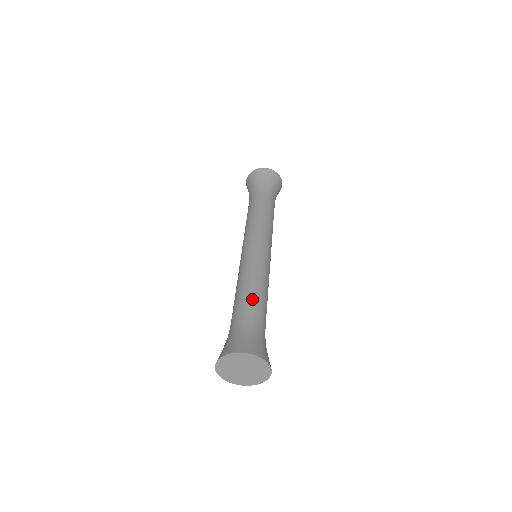
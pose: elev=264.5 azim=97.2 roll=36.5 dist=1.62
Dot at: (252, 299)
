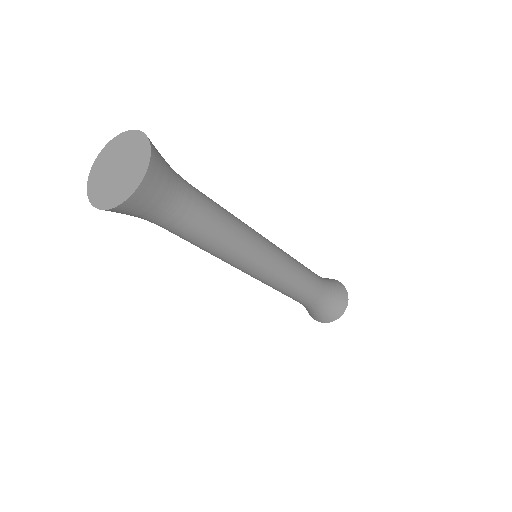
Dot at: (212, 201)
